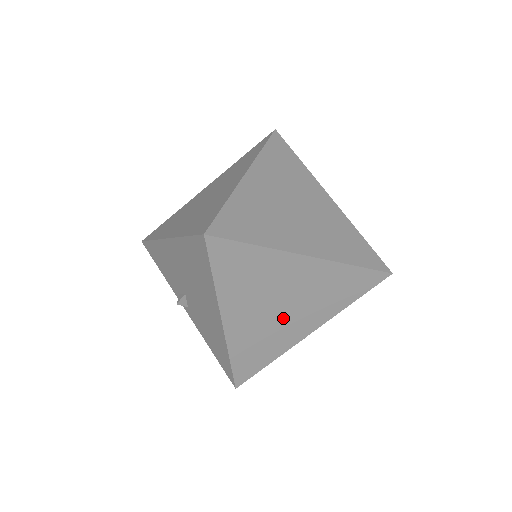
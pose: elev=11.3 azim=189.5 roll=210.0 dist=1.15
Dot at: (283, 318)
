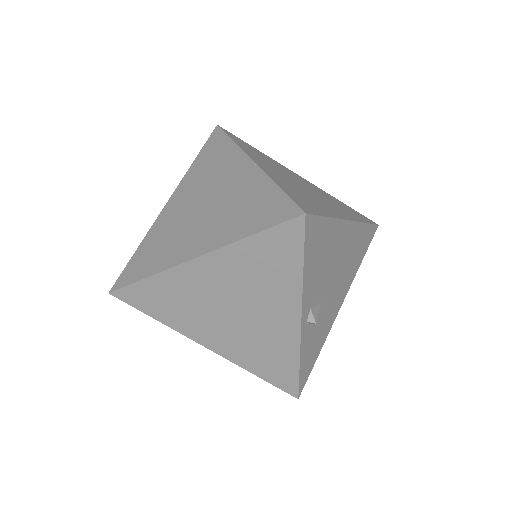
Dot at: occluded
